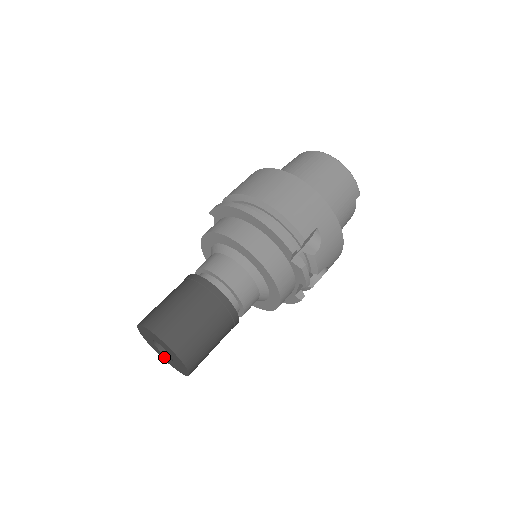
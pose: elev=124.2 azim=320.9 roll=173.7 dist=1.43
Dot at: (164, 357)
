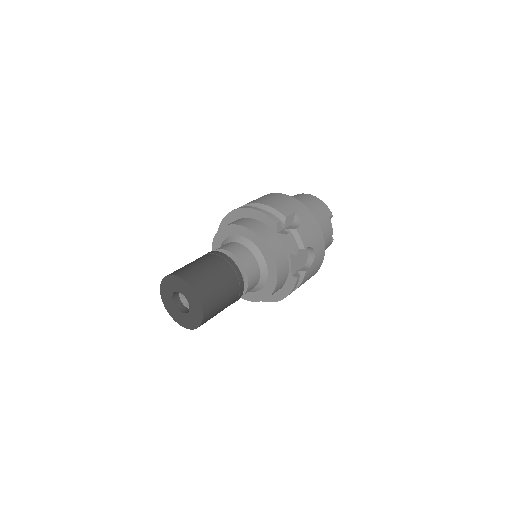
Dot at: (183, 319)
